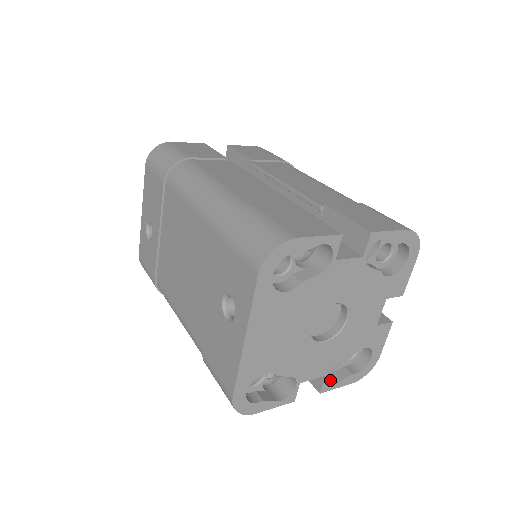
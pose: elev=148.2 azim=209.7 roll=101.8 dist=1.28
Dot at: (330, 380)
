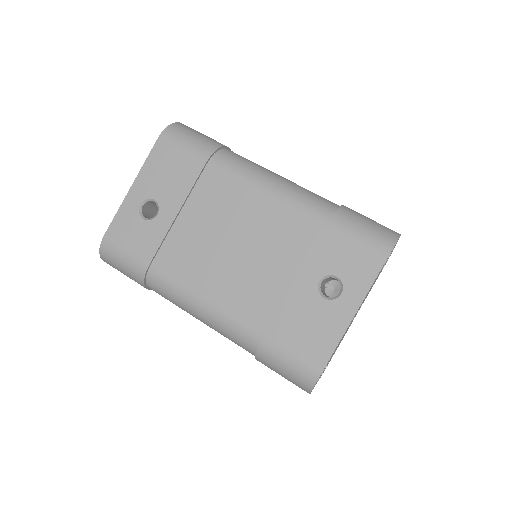
Dot at: occluded
